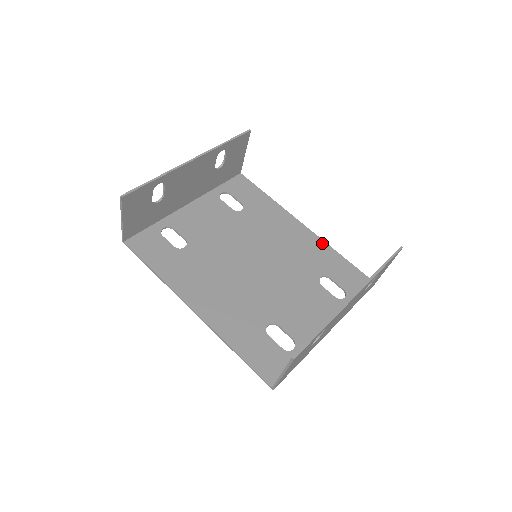
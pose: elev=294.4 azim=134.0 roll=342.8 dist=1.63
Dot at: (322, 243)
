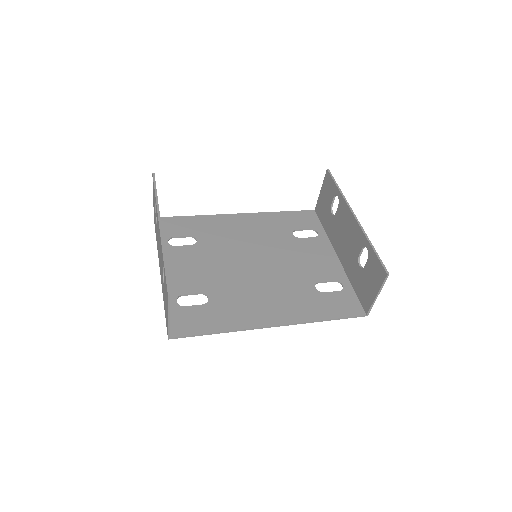
Dot at: (264, 214)
